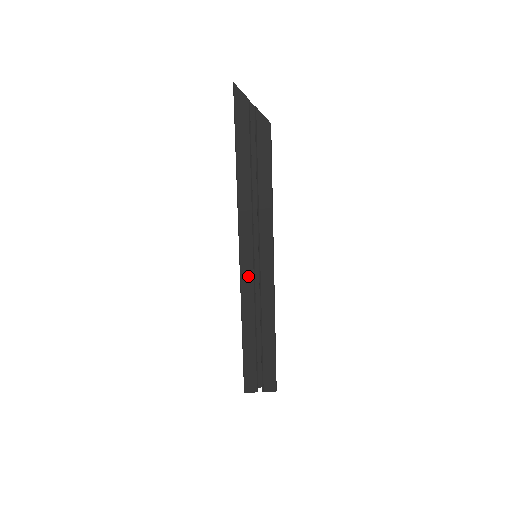
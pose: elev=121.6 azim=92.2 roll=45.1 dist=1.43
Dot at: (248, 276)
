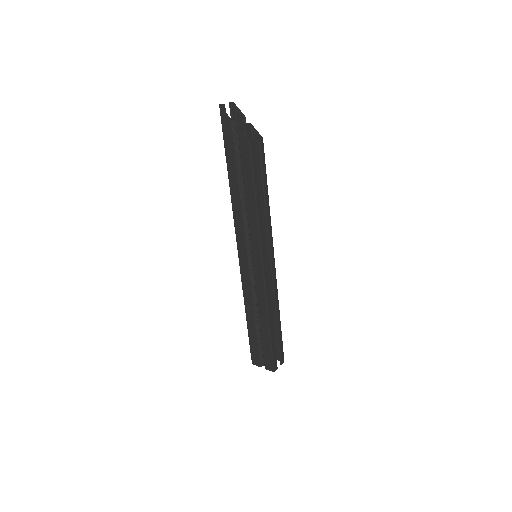
Dot at: (245, 273)
